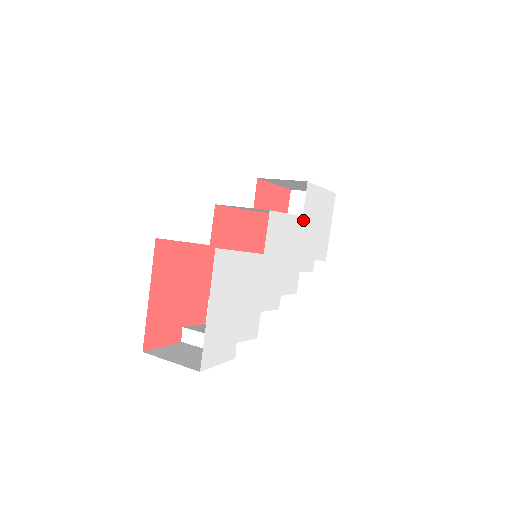
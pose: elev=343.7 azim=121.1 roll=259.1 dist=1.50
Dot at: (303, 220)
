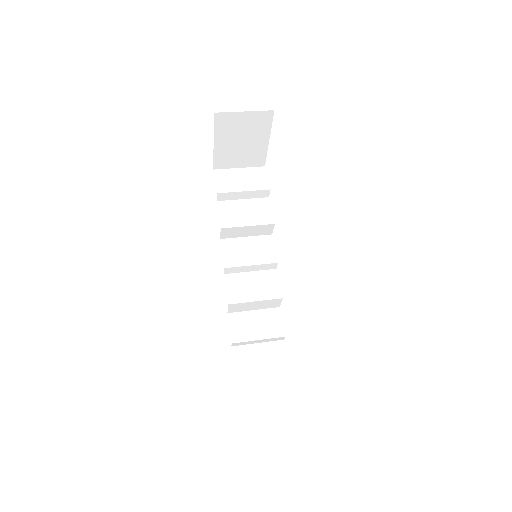
Dot at: occluded
